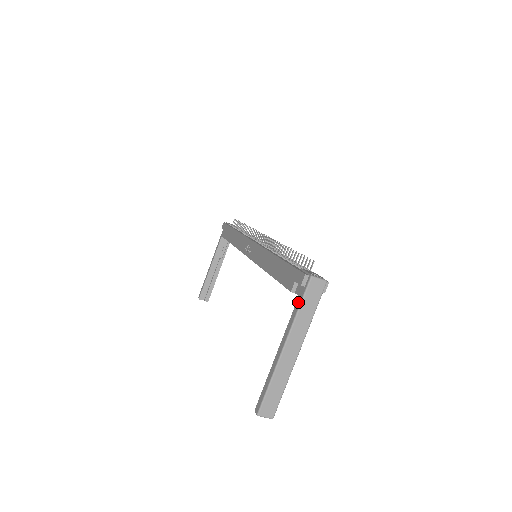
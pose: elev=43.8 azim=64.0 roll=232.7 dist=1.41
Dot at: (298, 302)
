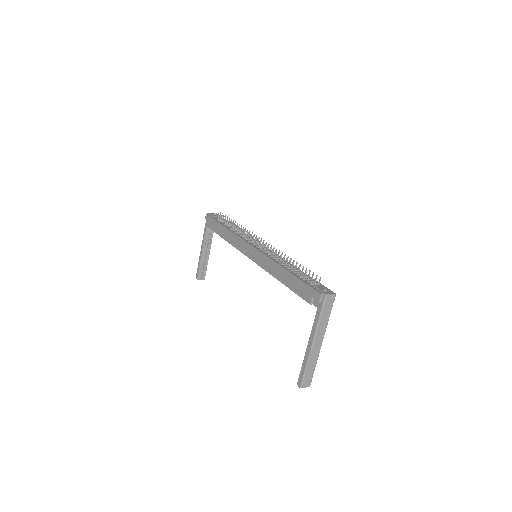
Dot at: (318, 313)
